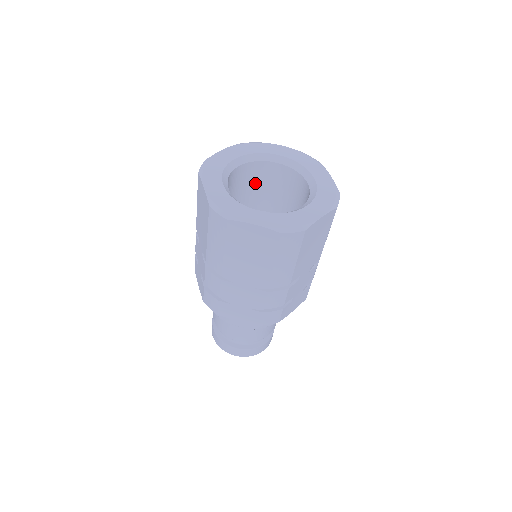
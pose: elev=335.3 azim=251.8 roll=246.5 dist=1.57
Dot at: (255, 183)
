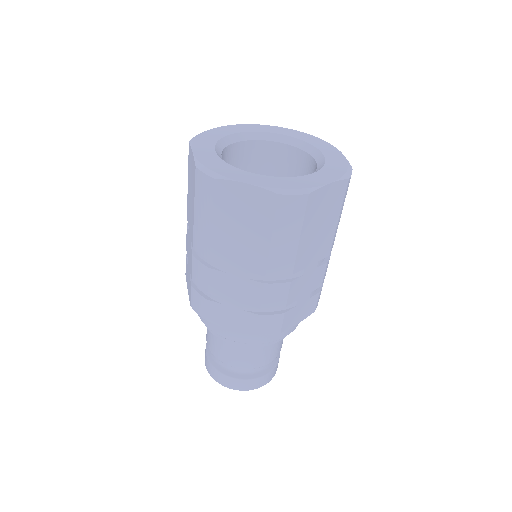
Dot at: (257, 169)
